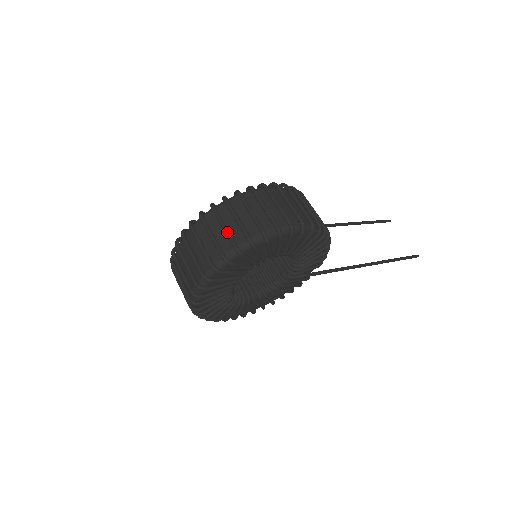
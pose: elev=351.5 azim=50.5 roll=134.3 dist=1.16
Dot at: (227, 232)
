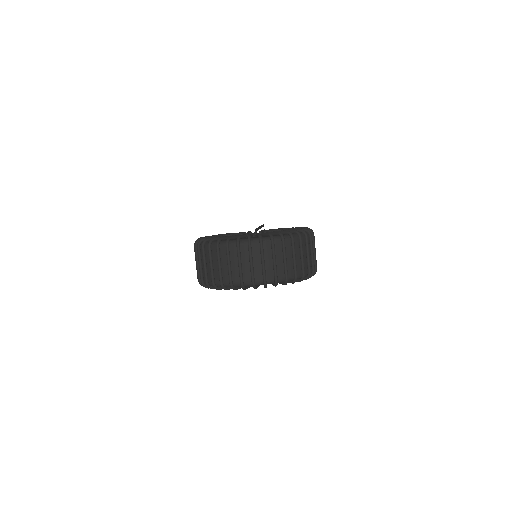
Dot at: (296, 263)
